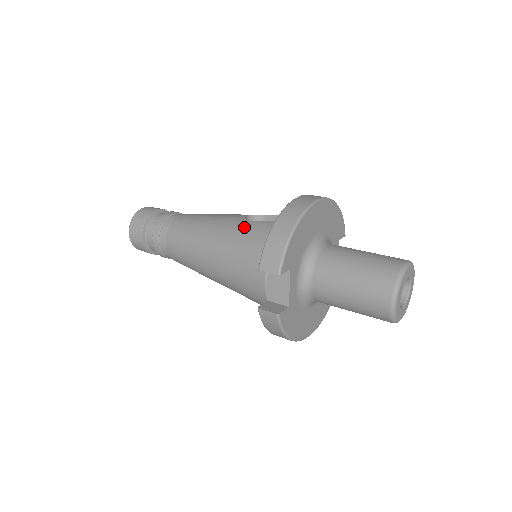
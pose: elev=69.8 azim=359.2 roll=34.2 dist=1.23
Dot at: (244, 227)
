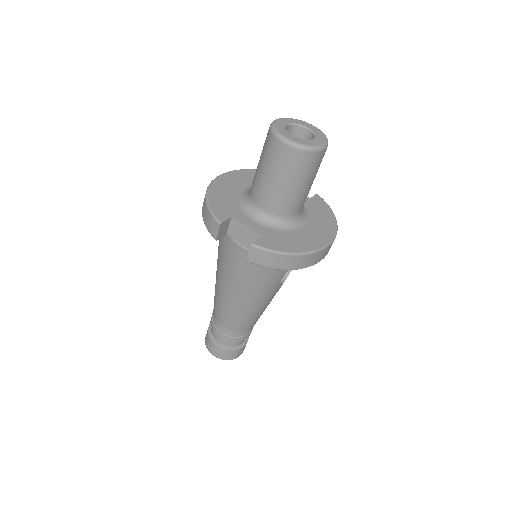
Dot at: (218, 247)
